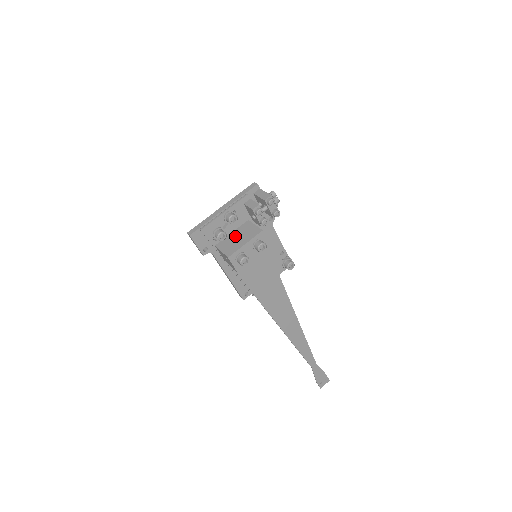
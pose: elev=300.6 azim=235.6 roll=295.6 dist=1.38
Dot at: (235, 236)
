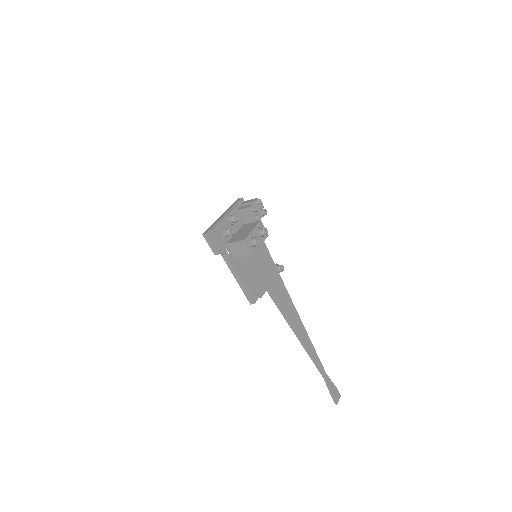
Dot at: (240, 233)
